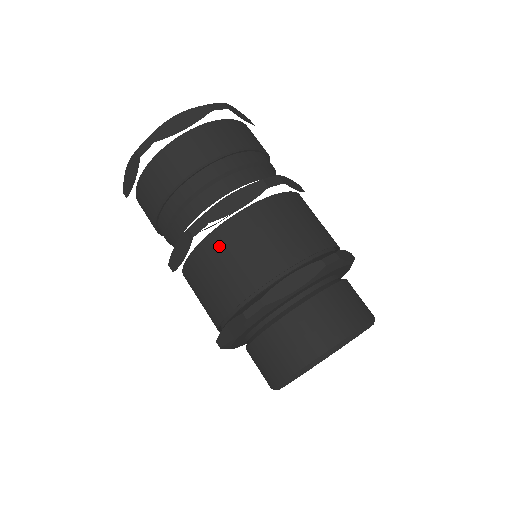
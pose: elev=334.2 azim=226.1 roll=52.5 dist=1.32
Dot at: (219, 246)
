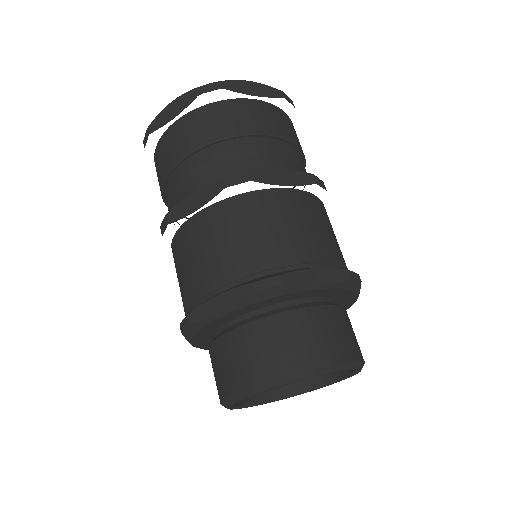
Dot at: (178, 249)
